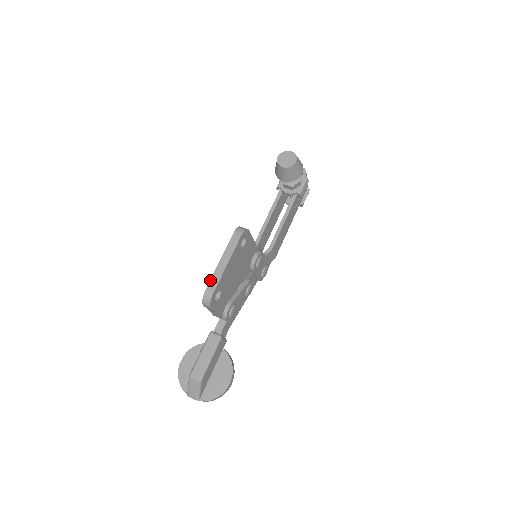
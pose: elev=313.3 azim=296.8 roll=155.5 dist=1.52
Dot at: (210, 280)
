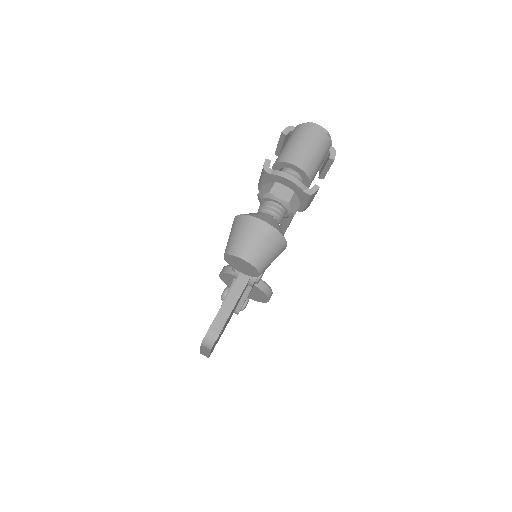
Dot at: (200, 352)
